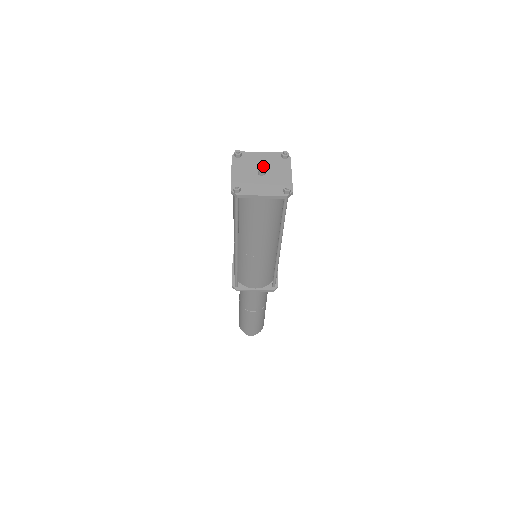
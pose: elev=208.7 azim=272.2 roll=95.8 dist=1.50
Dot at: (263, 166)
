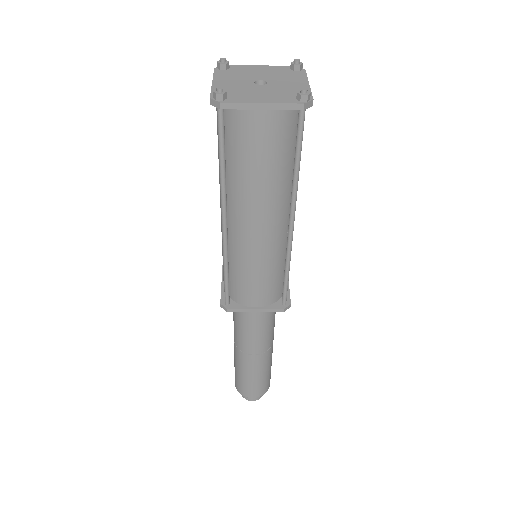
Dot at: (263, 77)
